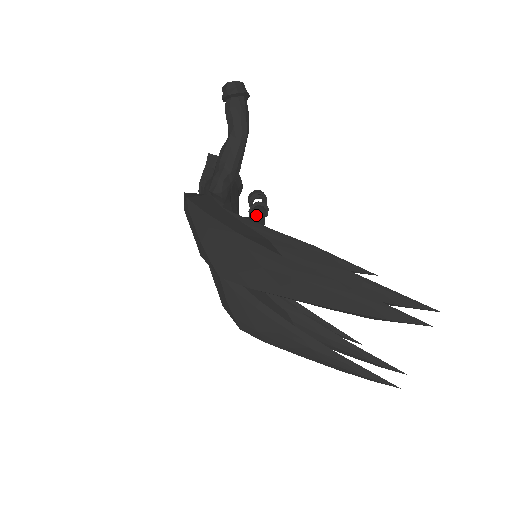
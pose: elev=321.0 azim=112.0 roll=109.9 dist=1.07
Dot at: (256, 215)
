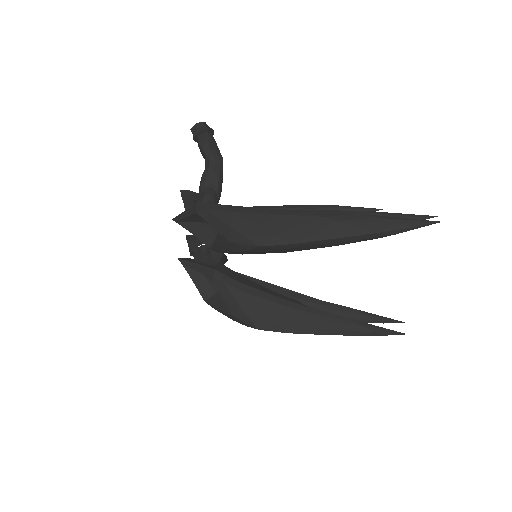
Dot at: occluded
